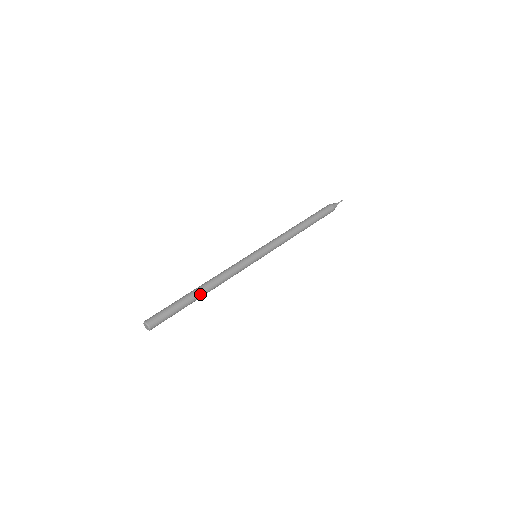
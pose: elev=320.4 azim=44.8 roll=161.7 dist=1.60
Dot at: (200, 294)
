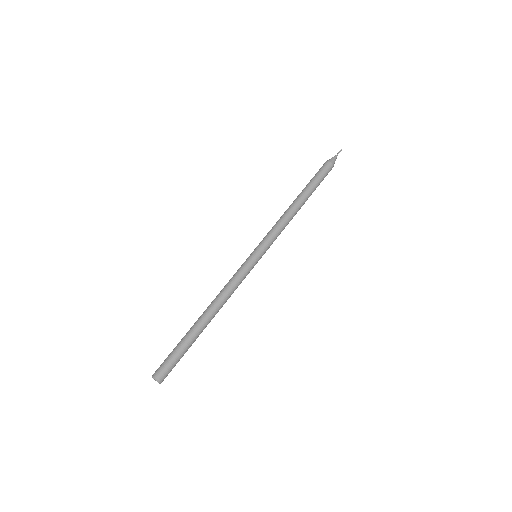
Dot at: (204, 324)
